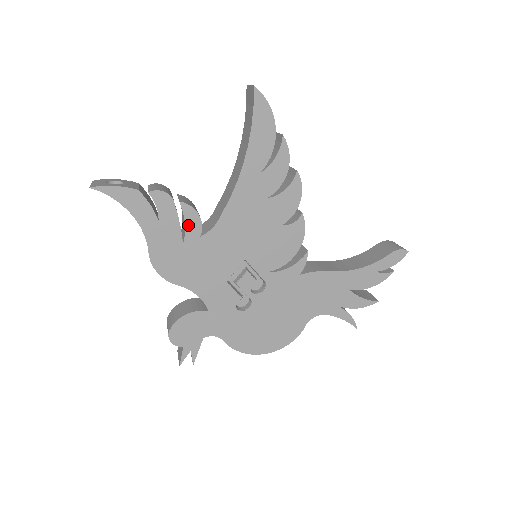
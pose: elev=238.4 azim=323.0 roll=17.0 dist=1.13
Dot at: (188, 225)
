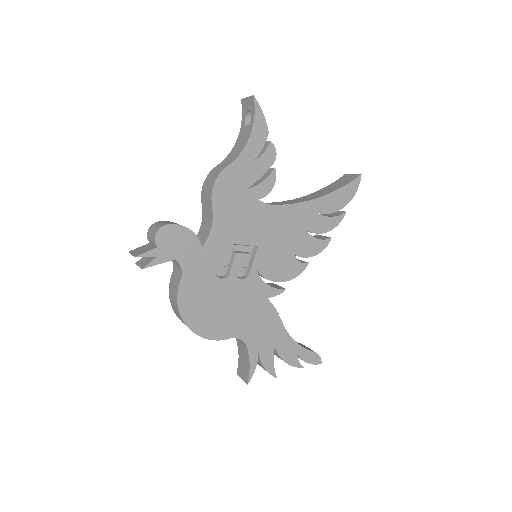
Dot at: (262, 185)
